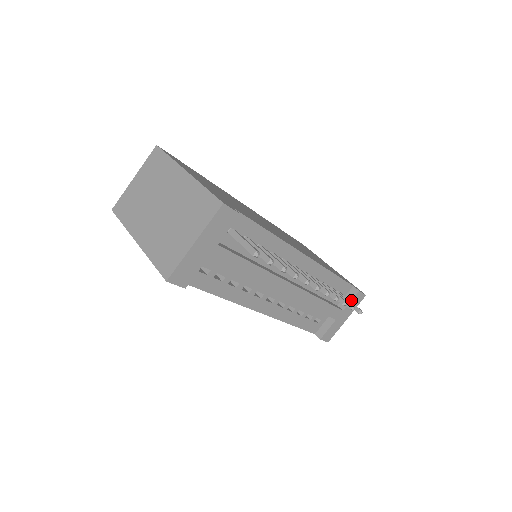
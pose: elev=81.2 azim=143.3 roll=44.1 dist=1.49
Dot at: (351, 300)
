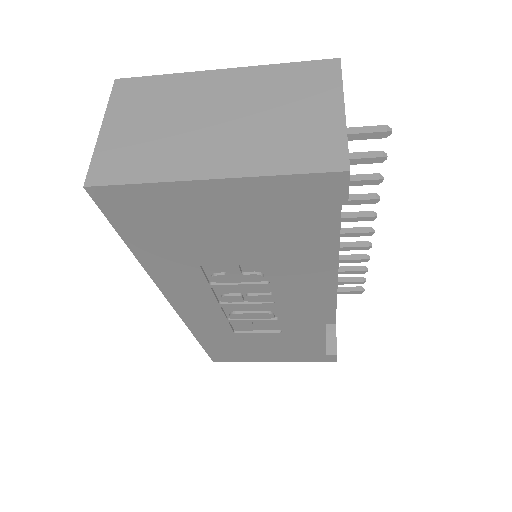
Dot at: occluded
